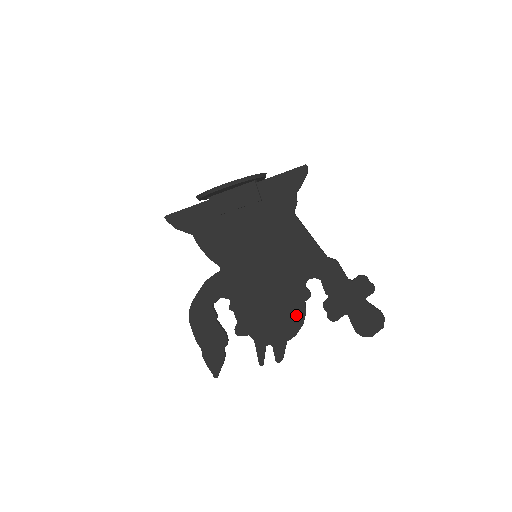
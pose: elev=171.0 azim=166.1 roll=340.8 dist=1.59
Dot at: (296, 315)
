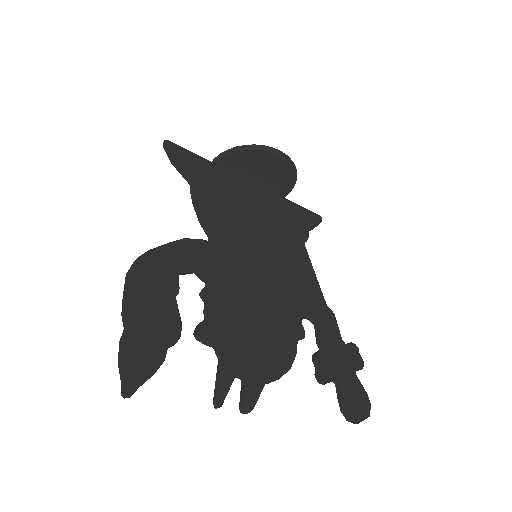
Dot at: (285, 351)
